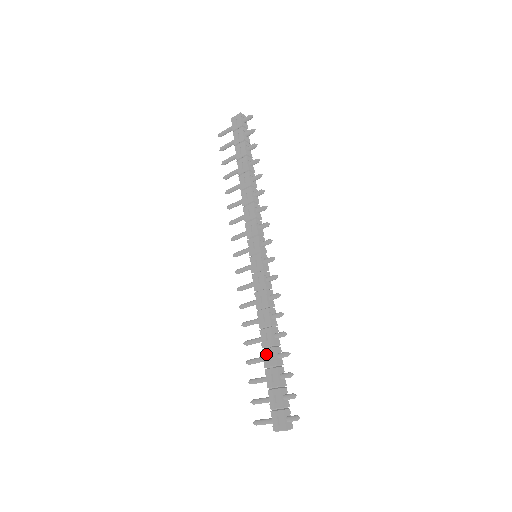
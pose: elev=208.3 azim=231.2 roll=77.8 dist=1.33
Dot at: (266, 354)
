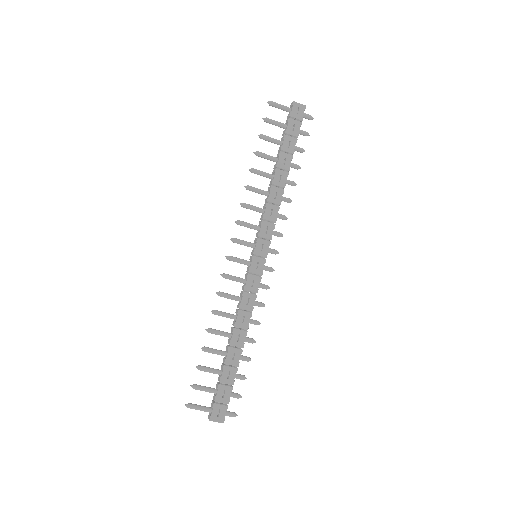
Dot at: (231, 352)
